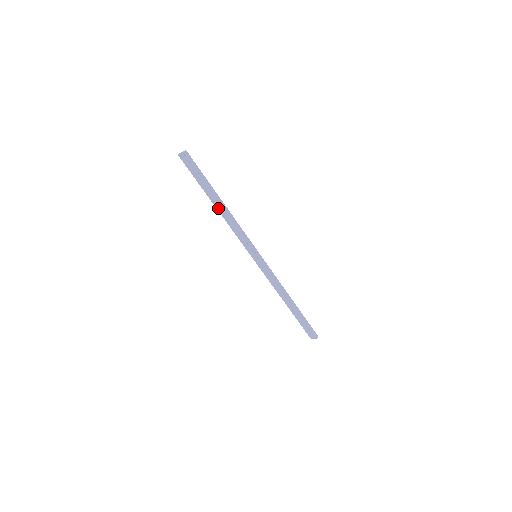
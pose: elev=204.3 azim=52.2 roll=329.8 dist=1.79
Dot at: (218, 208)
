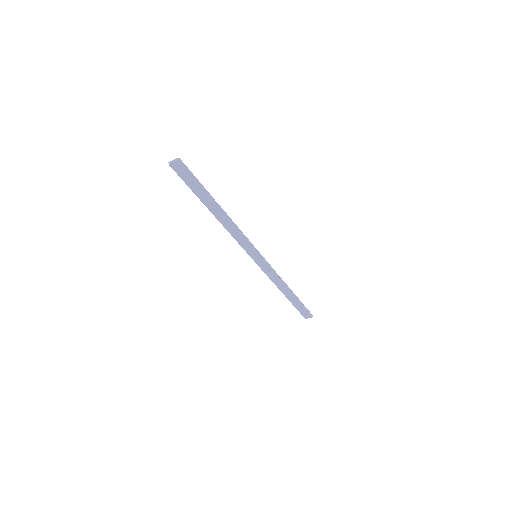
Dot at: (216, 215)
